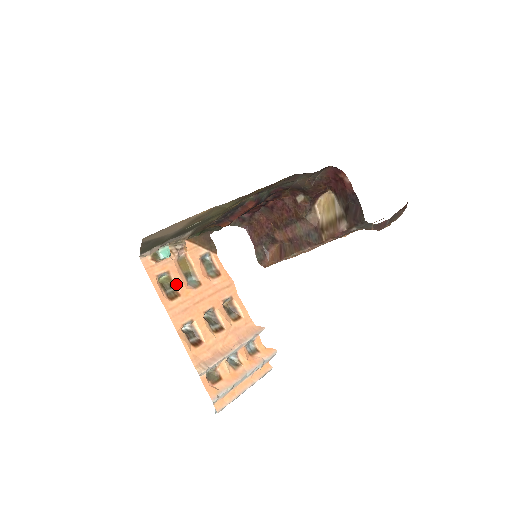
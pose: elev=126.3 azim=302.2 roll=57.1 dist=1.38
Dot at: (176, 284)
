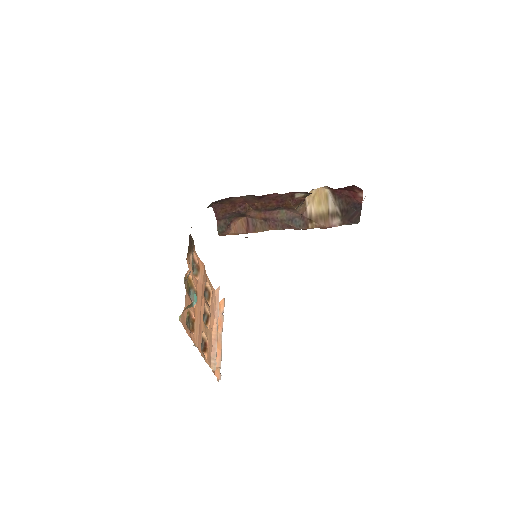
Dot at: (192, 313)
